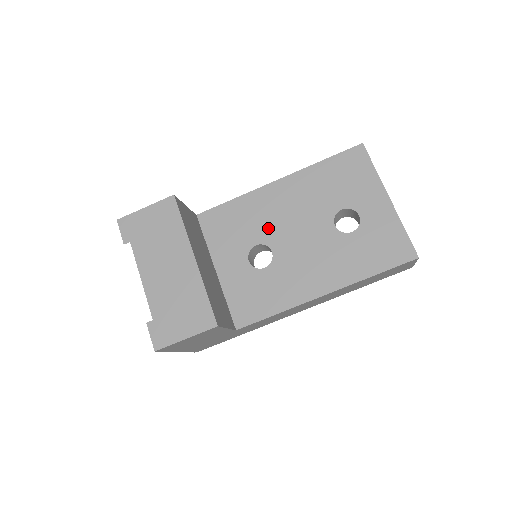
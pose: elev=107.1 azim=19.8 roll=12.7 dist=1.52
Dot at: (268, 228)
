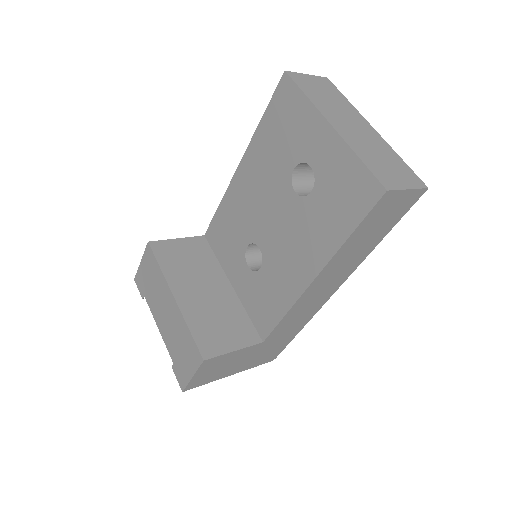
Dot at: (249, 224)
